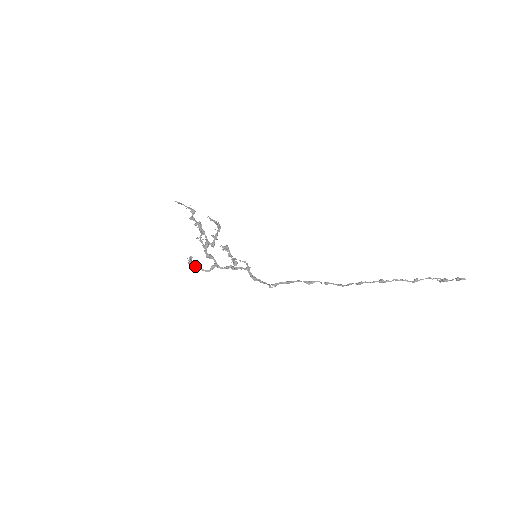
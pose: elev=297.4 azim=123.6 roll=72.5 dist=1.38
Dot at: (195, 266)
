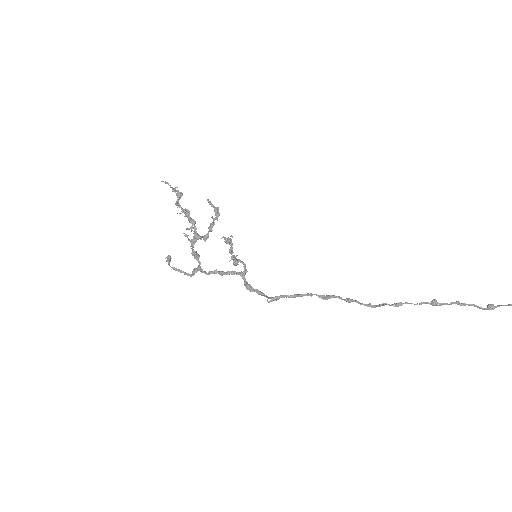
Dot at: (176, 268)
